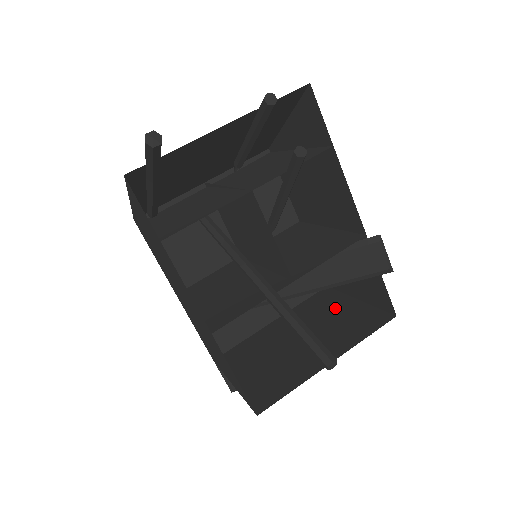
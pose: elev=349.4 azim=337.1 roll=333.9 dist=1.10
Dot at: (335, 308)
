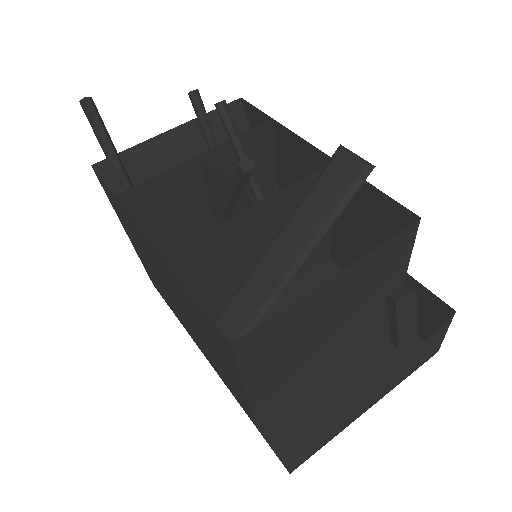
Dot at: (383, 295)
